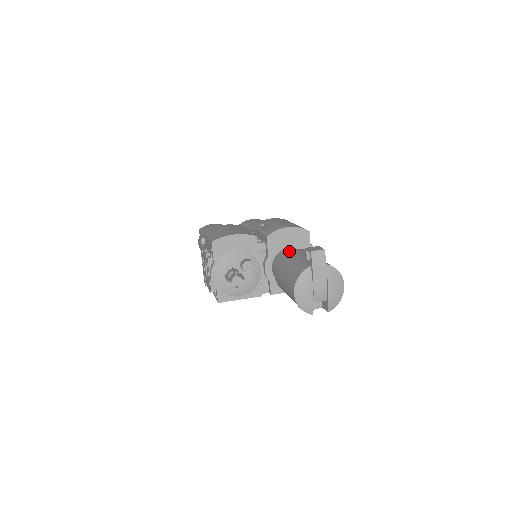
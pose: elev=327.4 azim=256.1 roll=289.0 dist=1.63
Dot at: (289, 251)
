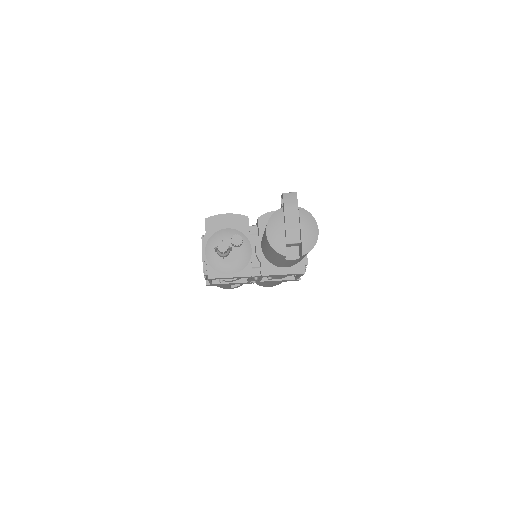
Dot at: occluded
